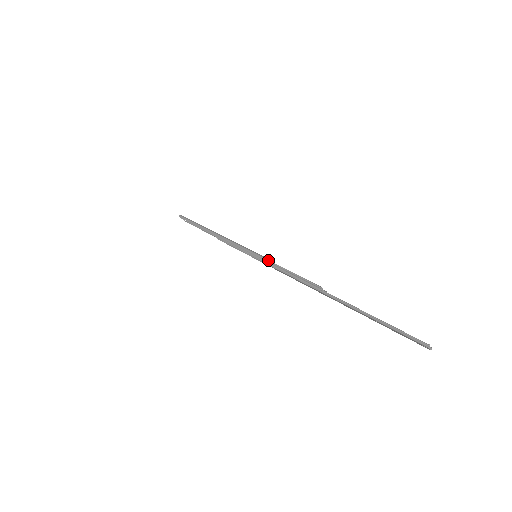
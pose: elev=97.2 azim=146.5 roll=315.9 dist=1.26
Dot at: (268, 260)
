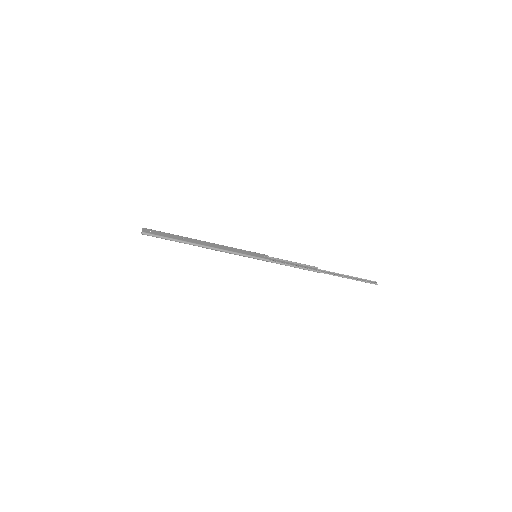
Dot at: (272, 261)
